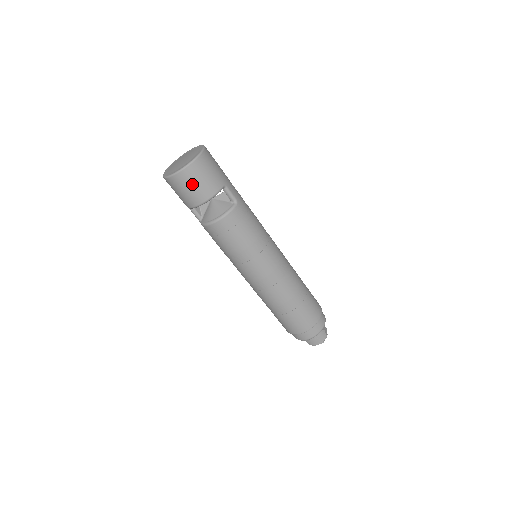
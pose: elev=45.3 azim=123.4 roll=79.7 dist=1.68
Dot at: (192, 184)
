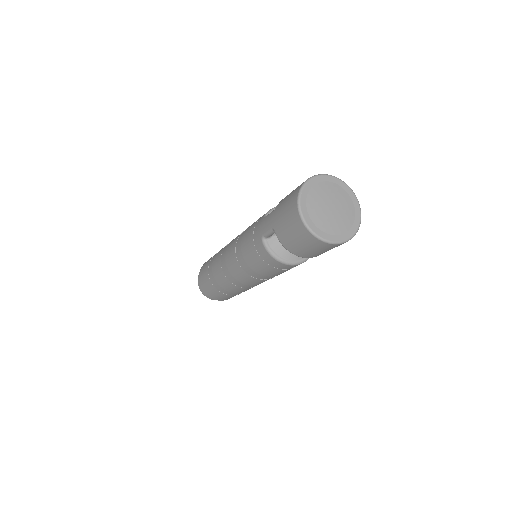
Dot at: (322, 250)
